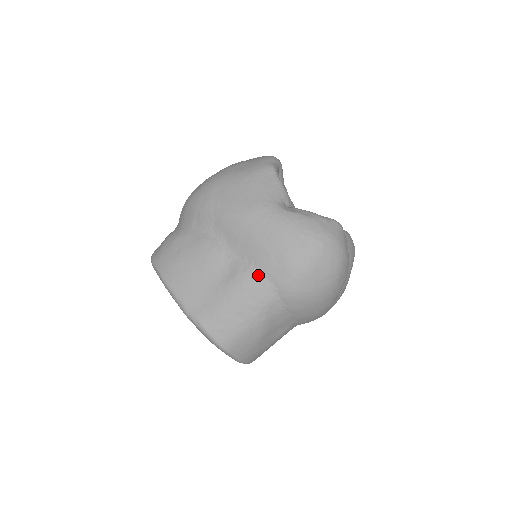
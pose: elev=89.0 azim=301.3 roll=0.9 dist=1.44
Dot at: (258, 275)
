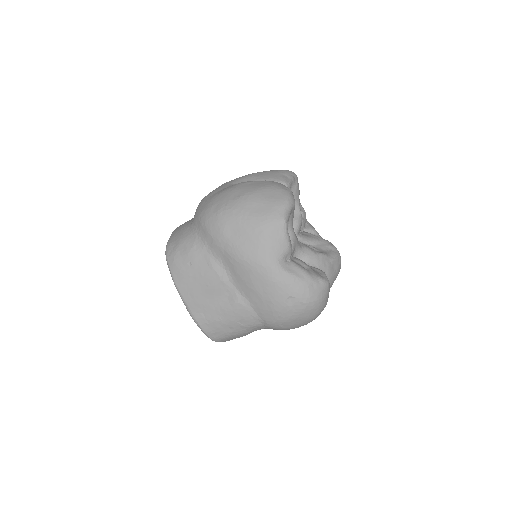
Dot at: (250, 309)
